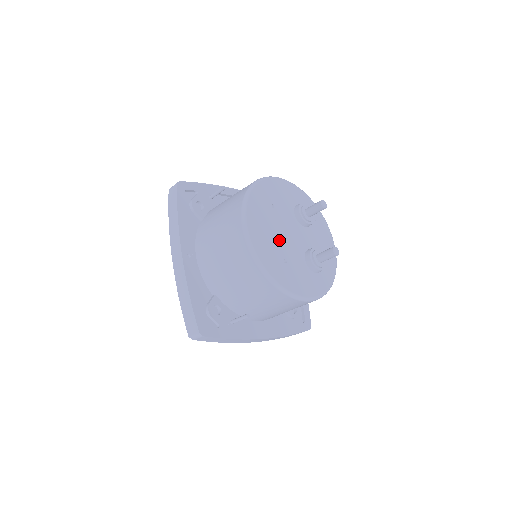
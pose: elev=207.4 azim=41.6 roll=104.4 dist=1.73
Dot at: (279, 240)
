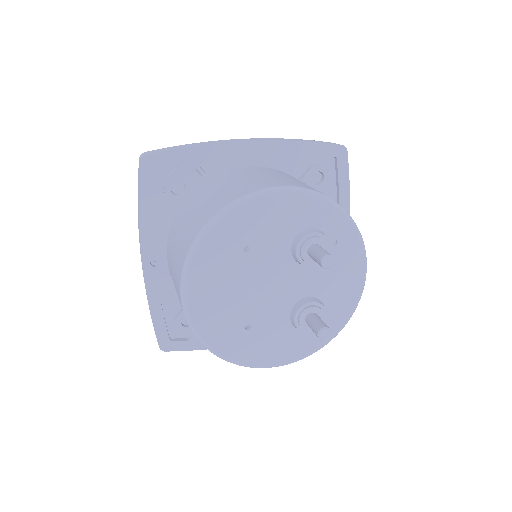
Dot at: (245, 299)
